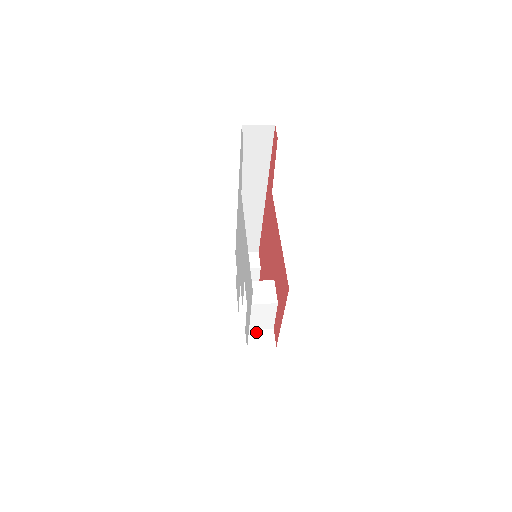
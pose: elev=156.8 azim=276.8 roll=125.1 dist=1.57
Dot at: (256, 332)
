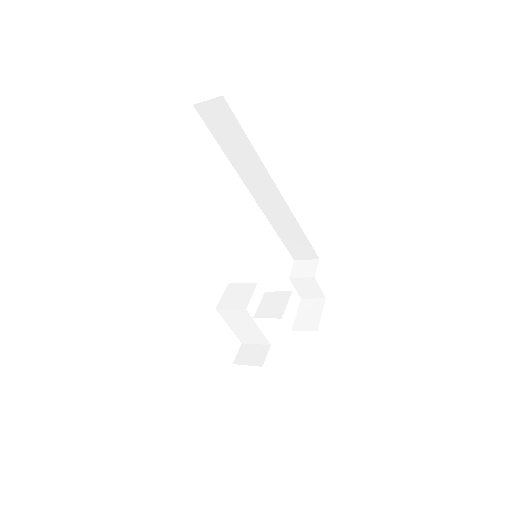
Dot at: (251, 347)
